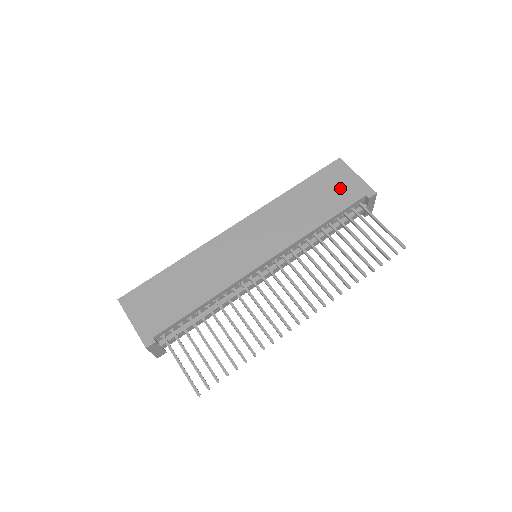
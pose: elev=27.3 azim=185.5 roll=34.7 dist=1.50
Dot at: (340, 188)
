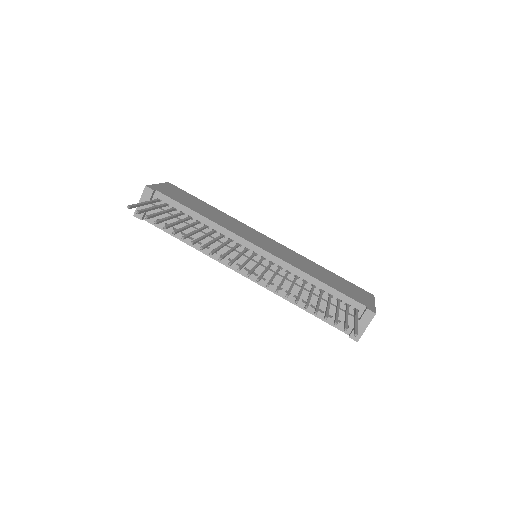
Dot at: (354, 292)
